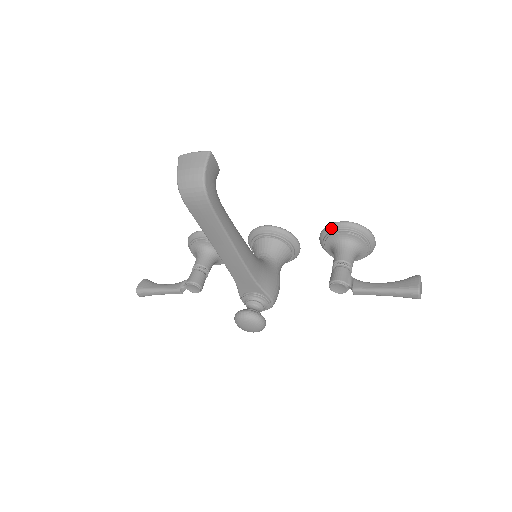
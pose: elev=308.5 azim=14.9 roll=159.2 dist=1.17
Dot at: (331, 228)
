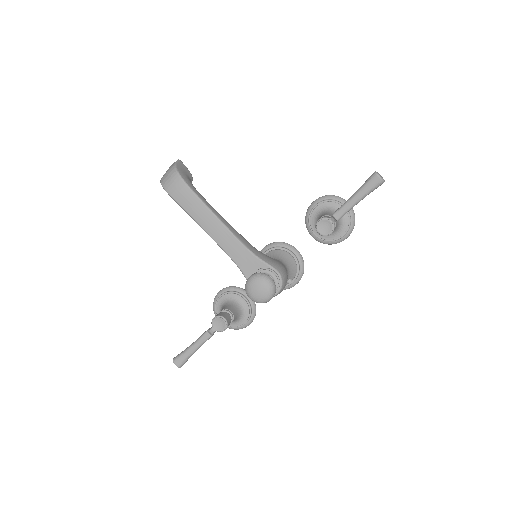
Dot at: (308, 211)
